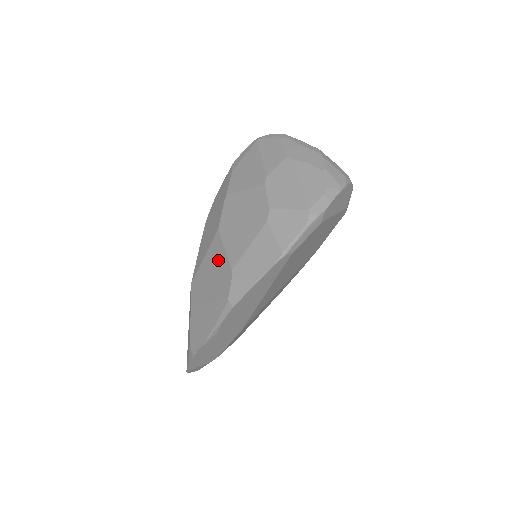
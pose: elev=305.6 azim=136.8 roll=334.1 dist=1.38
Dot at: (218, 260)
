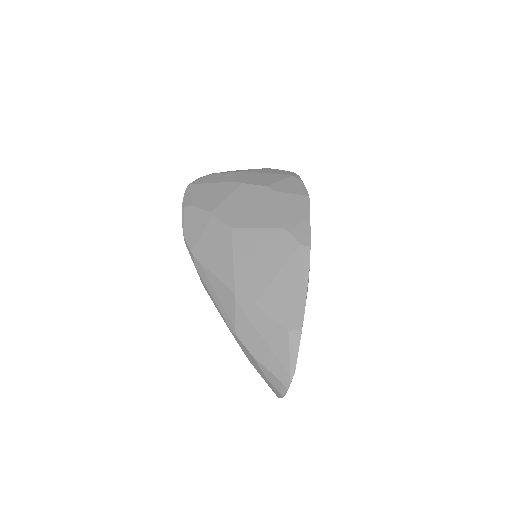
Dot at: (257, 241)
